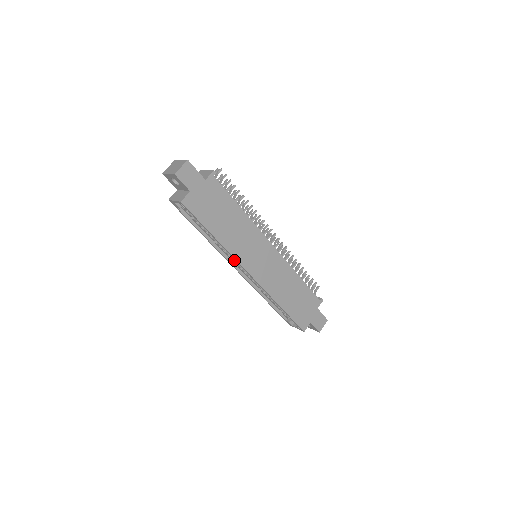
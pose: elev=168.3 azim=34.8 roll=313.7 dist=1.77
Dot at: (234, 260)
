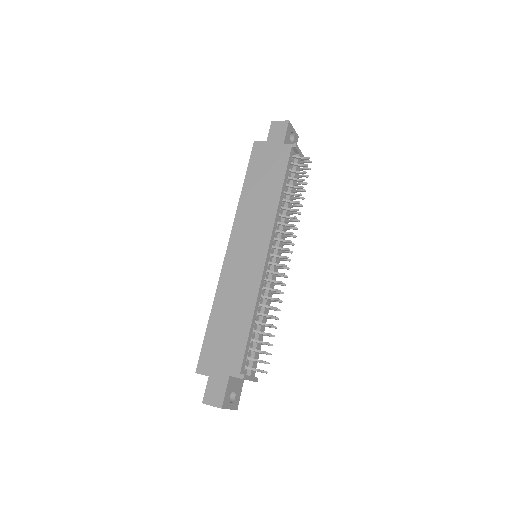
Dot at: occluded
